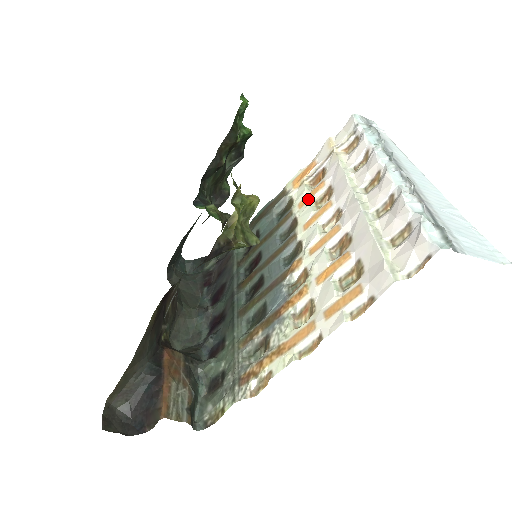
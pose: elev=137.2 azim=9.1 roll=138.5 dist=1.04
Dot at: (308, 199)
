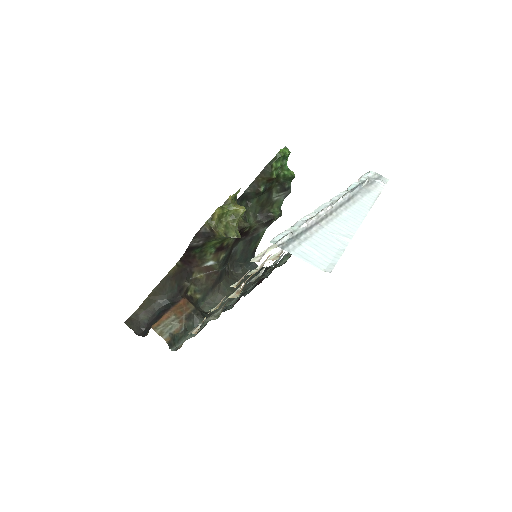
Dot at: occluded
